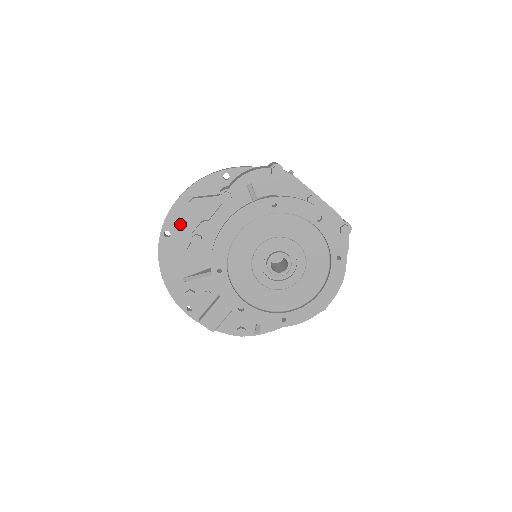
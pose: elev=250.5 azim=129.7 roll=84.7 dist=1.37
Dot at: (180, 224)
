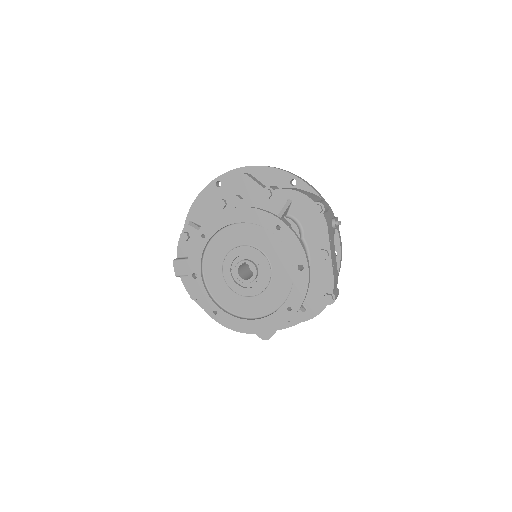
Dot at: occluded
